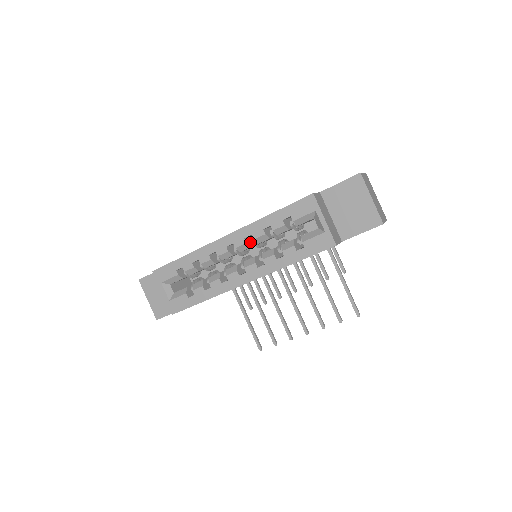
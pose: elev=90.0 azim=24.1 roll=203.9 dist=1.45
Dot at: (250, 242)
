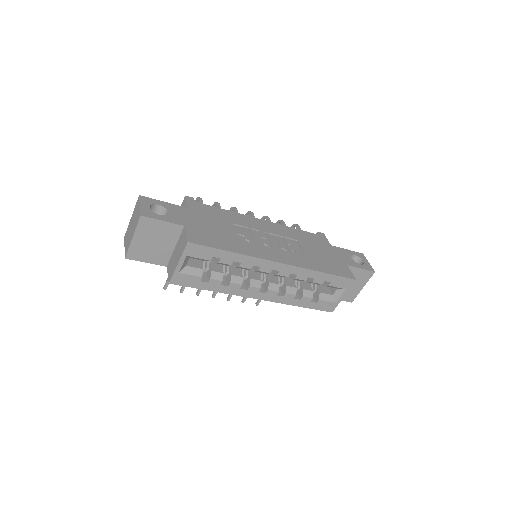
Dot at: occluded
